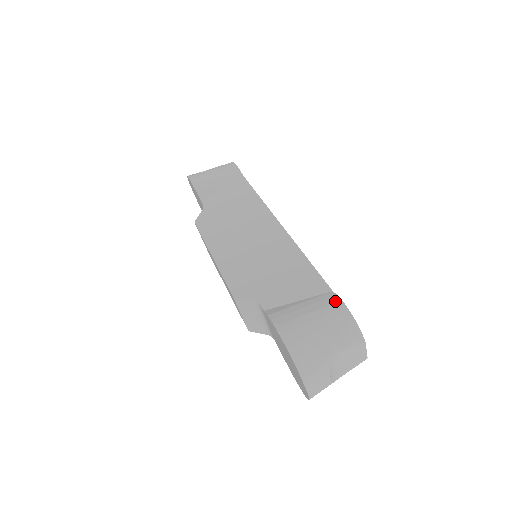
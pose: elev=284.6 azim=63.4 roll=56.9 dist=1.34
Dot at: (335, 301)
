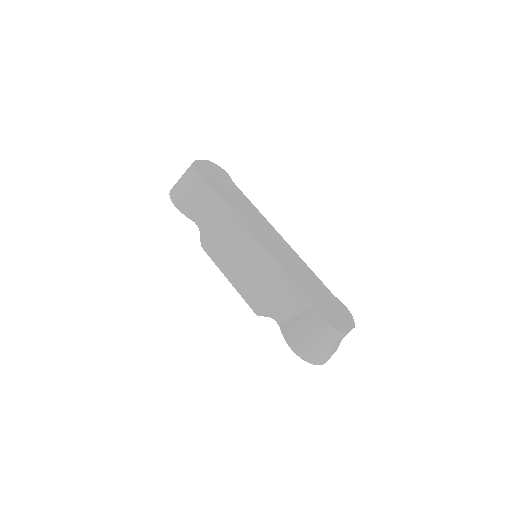
Dot at: (318, 319)
